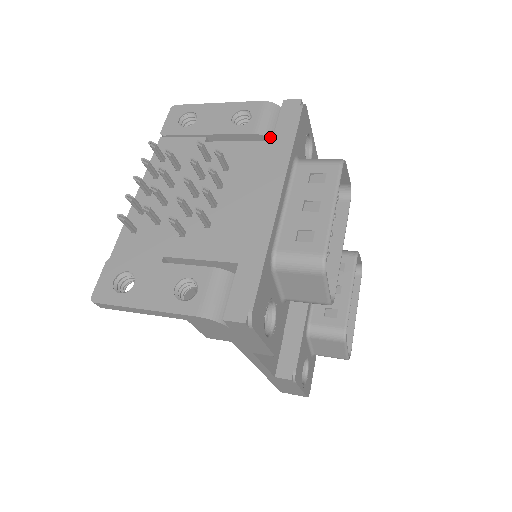
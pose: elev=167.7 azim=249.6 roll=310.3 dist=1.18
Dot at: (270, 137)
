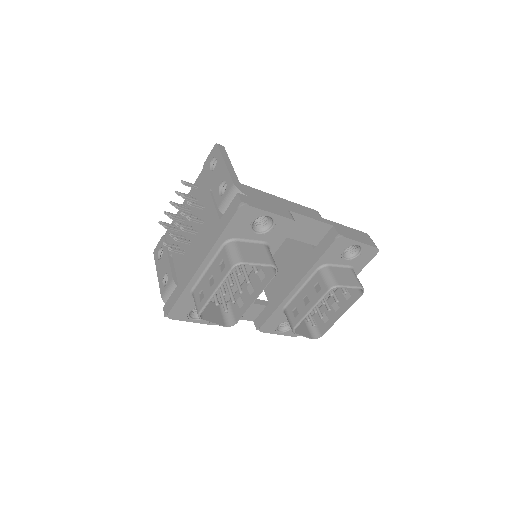
Dot at: occluded
